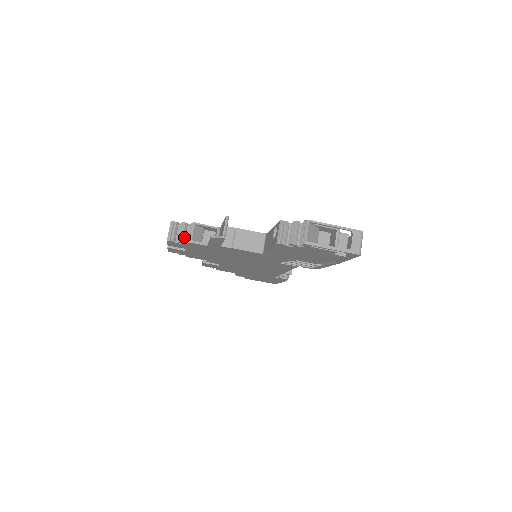
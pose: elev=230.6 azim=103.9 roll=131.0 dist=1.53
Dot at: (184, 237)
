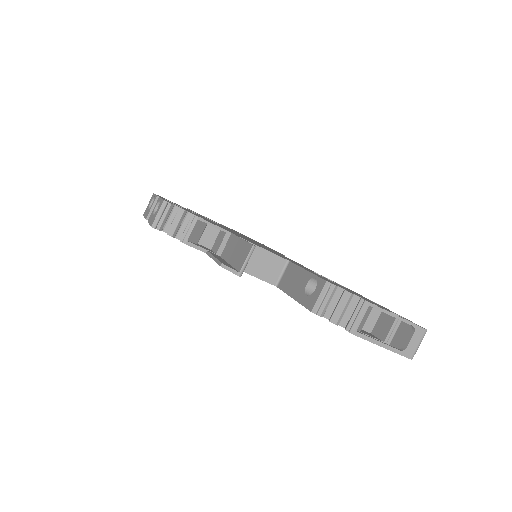
Dot at: (177, 230)
